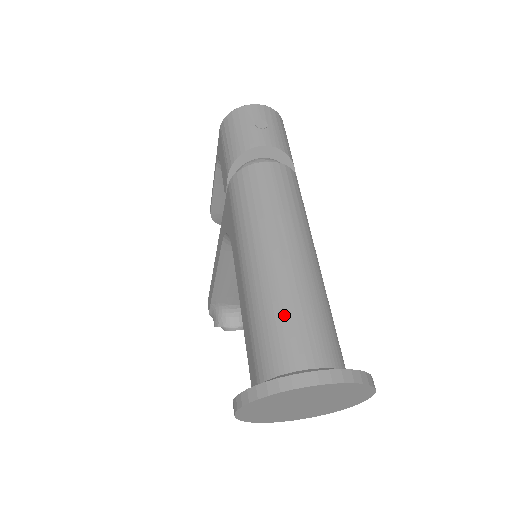
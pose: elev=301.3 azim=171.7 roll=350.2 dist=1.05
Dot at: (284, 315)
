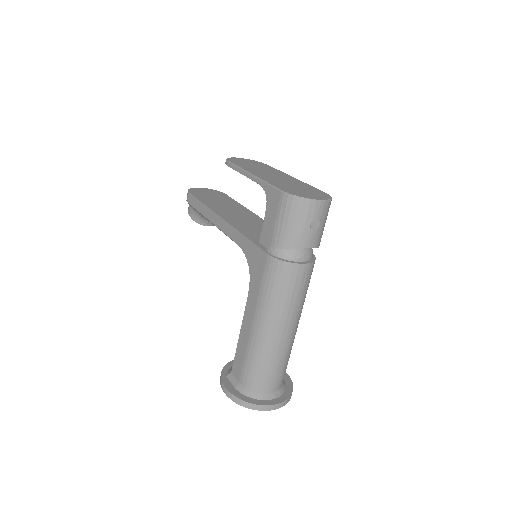
Dot at: (269, 368)
